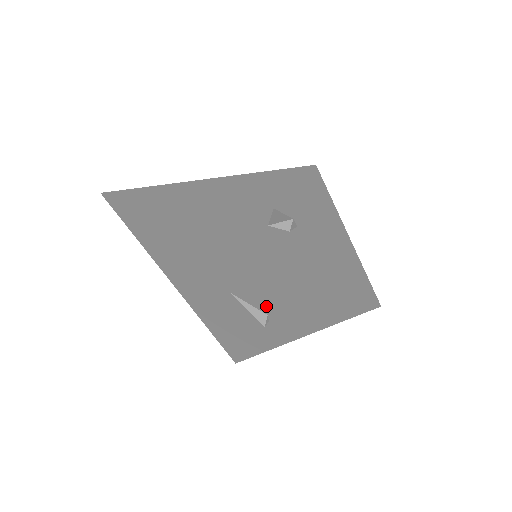
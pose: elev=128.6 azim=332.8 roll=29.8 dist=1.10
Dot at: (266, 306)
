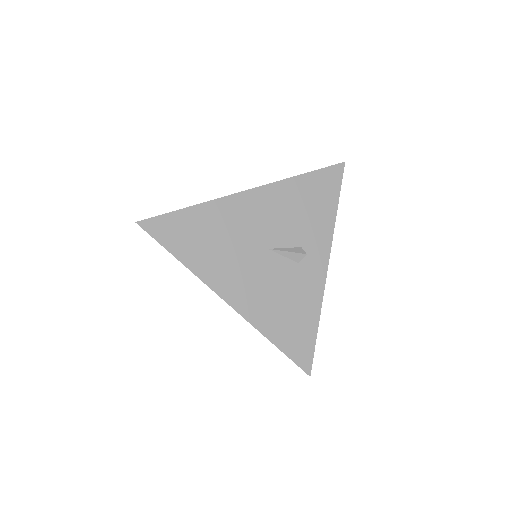
Dot at: (296, 236)
